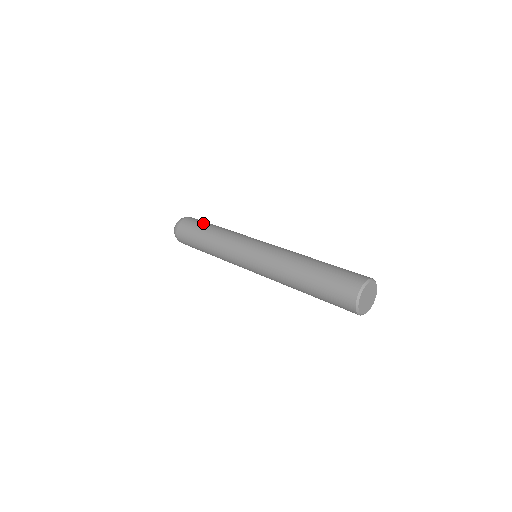
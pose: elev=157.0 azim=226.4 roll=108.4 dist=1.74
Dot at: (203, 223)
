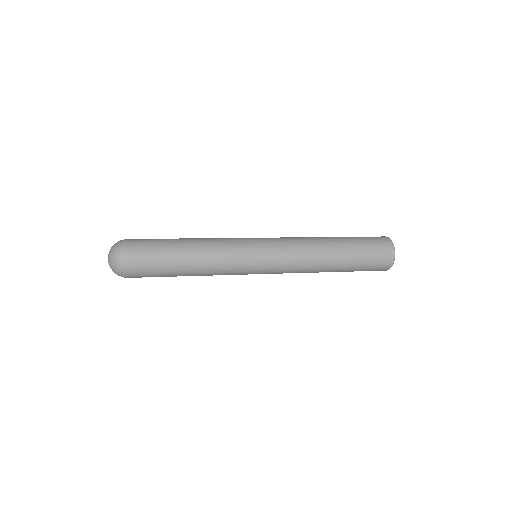
Dot at: (164, 241)
